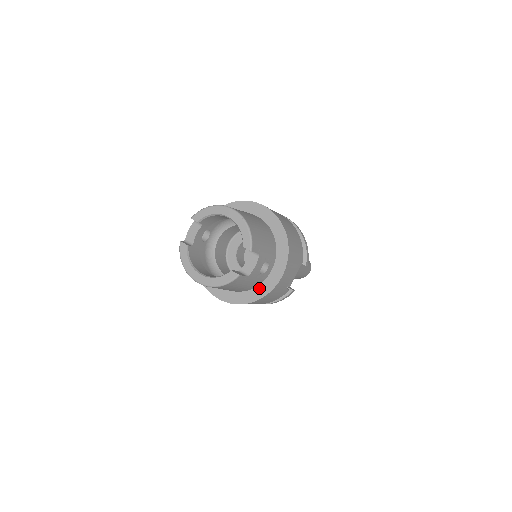
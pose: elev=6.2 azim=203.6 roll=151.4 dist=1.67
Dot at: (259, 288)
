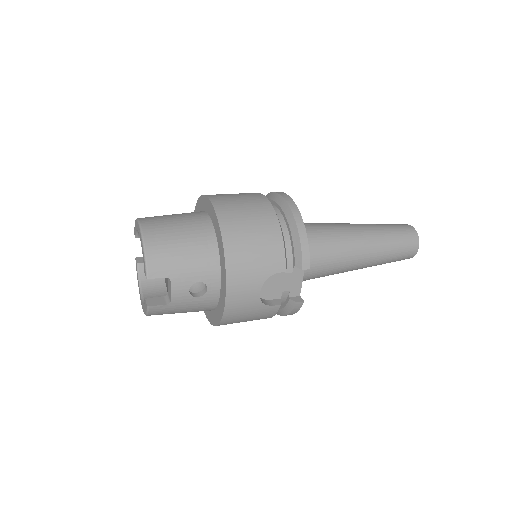
Dot at: (217, 309)
